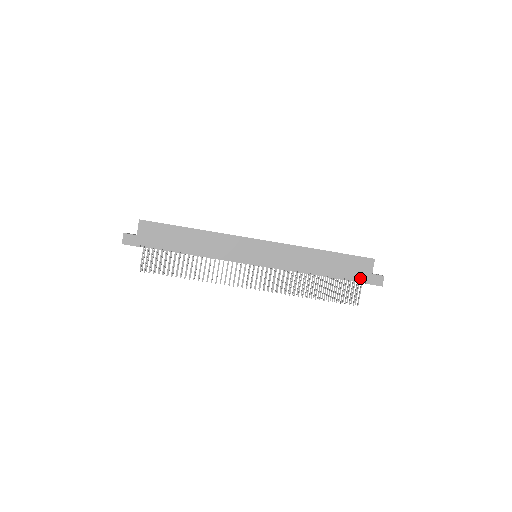
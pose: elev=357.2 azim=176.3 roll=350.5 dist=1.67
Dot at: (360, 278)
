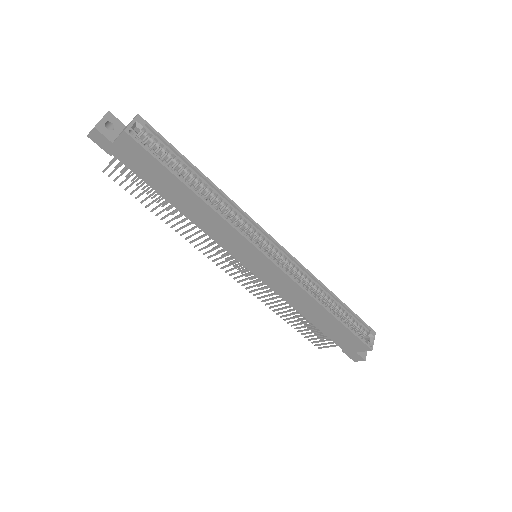
Dot at: (341, 346)
